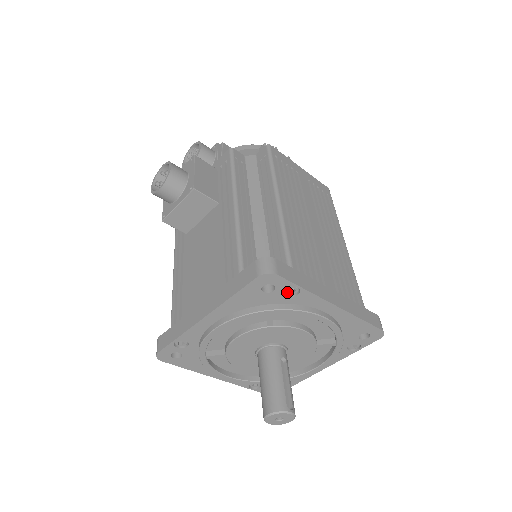
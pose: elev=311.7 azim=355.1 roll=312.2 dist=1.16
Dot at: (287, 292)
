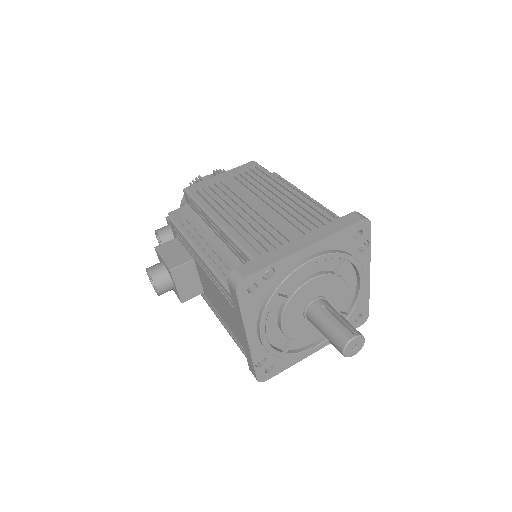
Dot at: (267, 276)
